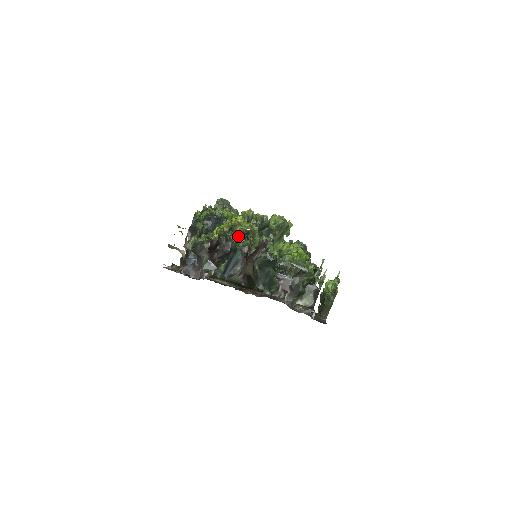
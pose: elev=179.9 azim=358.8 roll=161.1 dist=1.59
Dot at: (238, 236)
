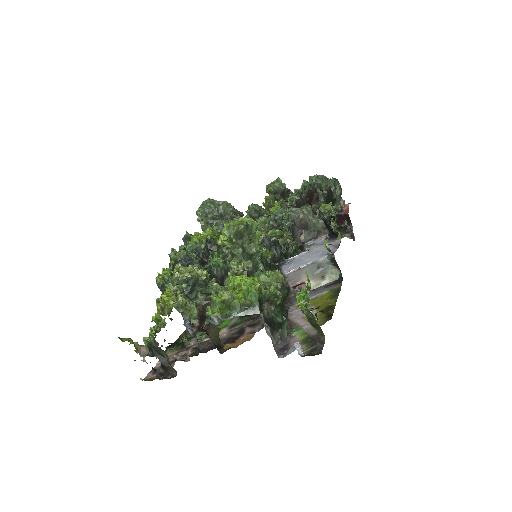
Dot at: (223, 253)
